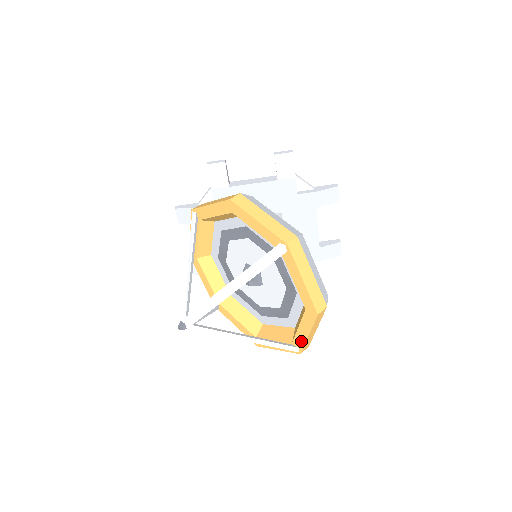
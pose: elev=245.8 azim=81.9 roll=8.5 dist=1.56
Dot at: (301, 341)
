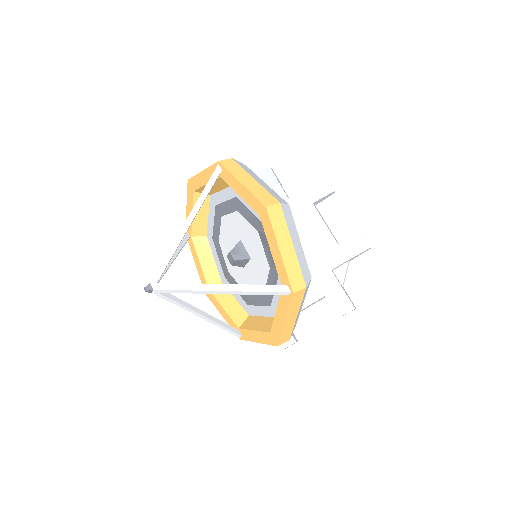
Dot at: (282, 270)
